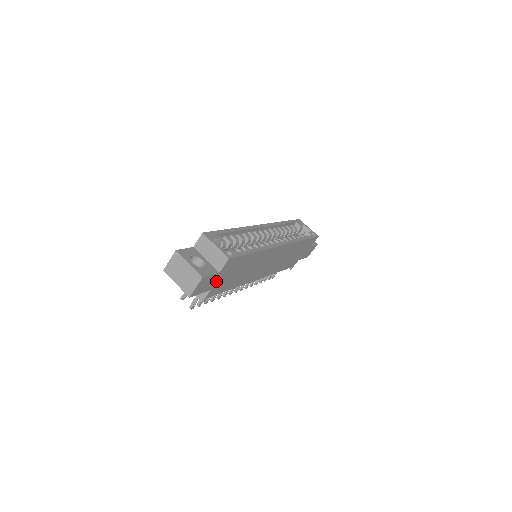
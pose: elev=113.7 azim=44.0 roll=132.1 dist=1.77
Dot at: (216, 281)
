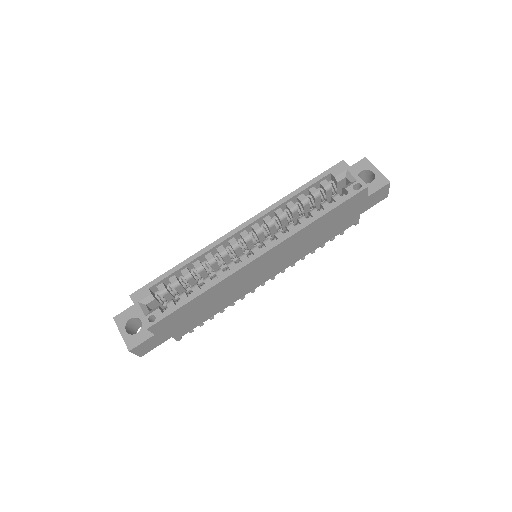
Dot at: (166, 334)
